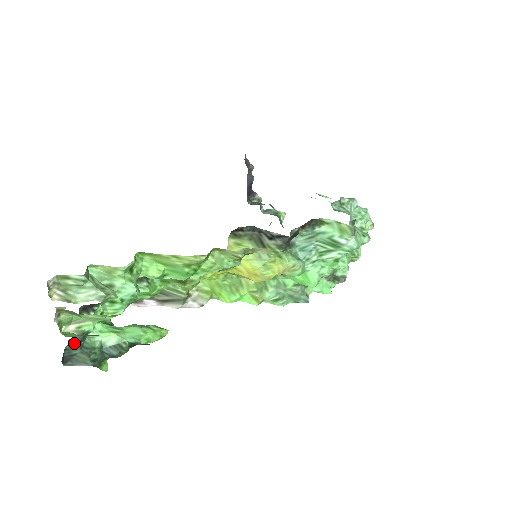
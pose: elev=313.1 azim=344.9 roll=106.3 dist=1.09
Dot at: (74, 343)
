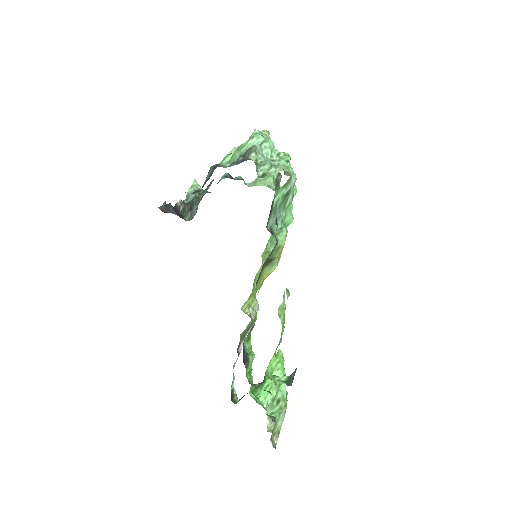
Dot at: occluded
